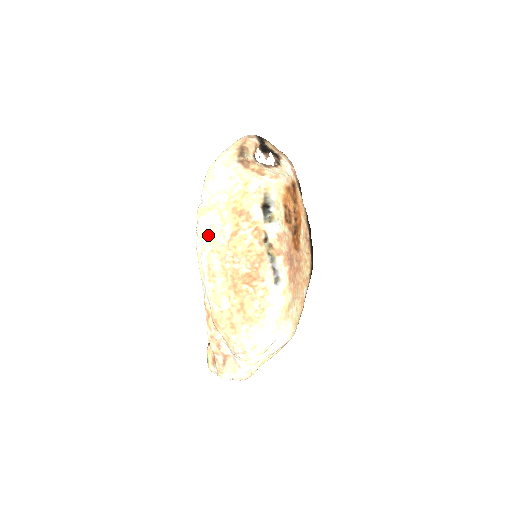
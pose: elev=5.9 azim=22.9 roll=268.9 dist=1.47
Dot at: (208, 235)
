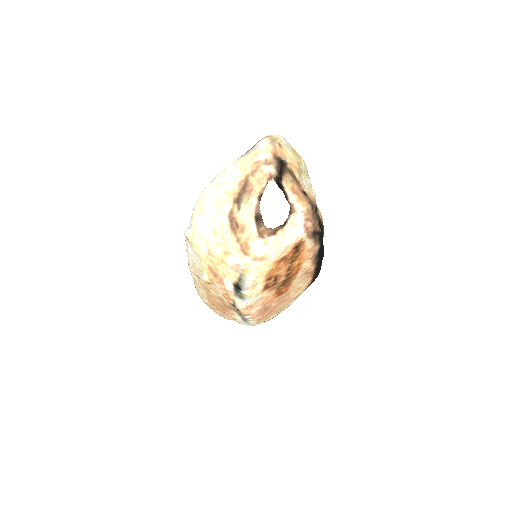
Dot at: (191, 261)
